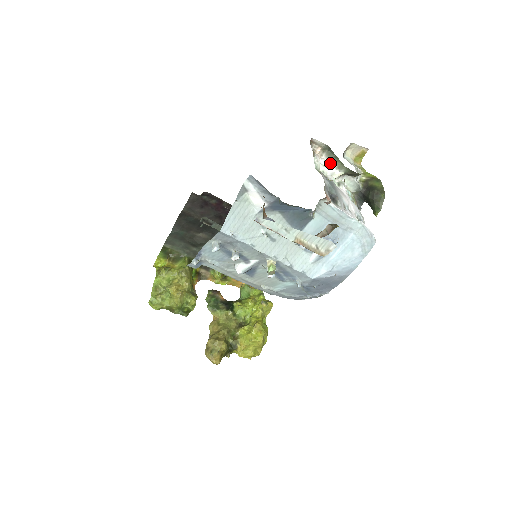
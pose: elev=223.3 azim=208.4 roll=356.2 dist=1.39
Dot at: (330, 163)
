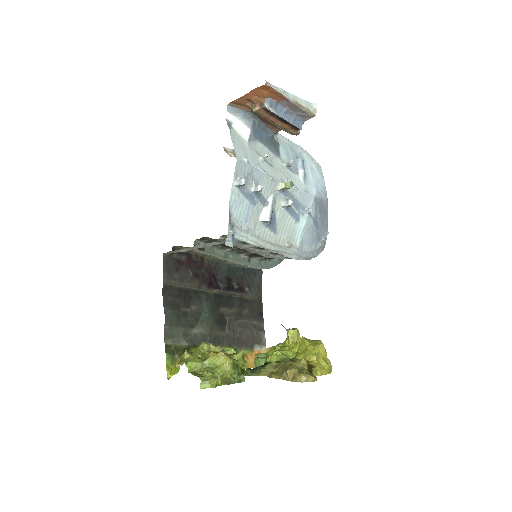
Dot at: occluded
